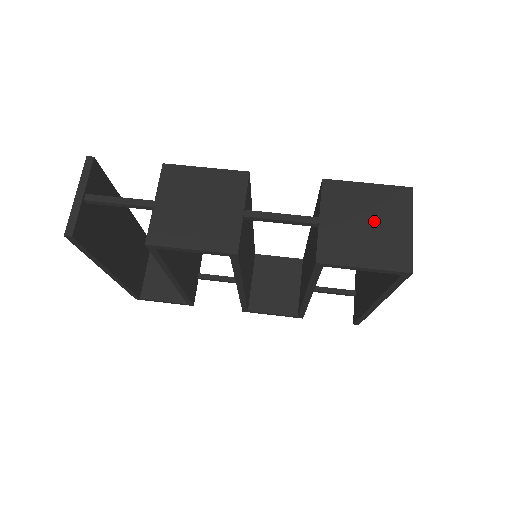
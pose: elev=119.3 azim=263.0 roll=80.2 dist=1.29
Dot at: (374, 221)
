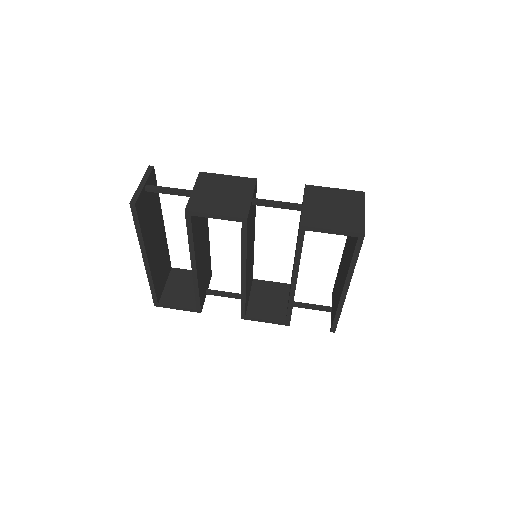
Dot at: (339, 207)
